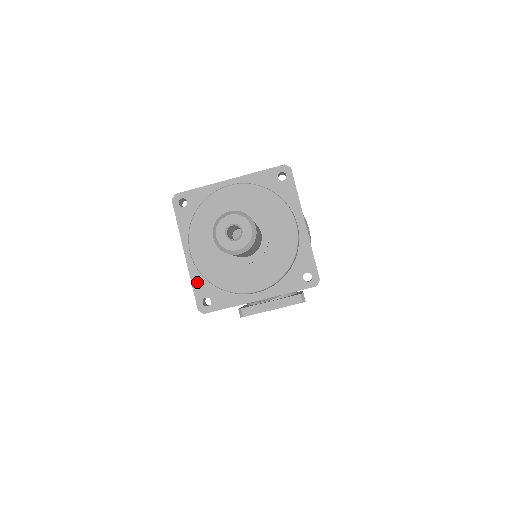
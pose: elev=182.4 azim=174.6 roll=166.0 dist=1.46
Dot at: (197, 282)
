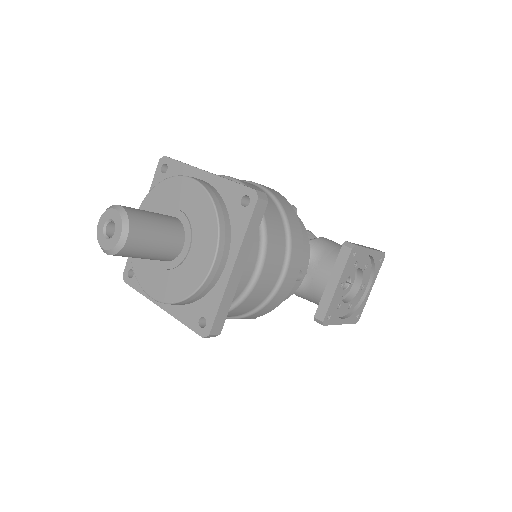
Dot at: (183, 316)
